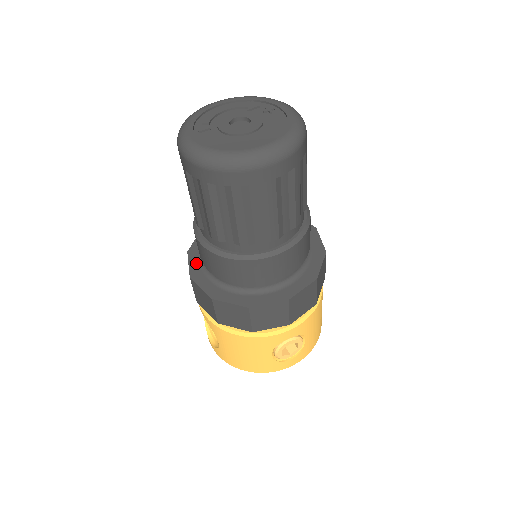
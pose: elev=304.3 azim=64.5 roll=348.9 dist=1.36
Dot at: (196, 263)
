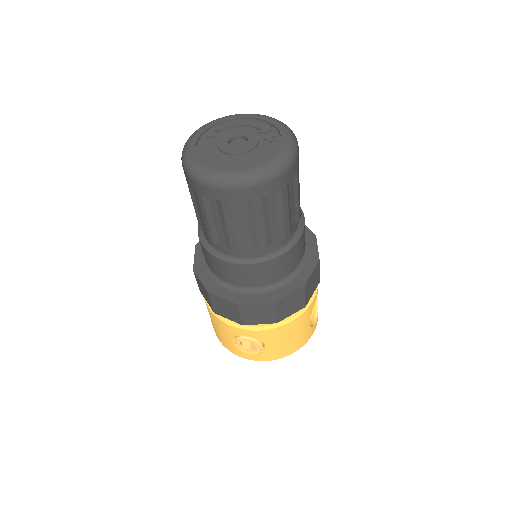
Dot at: occluded
